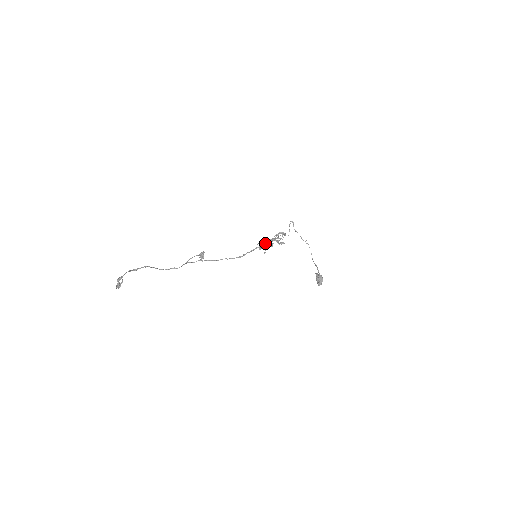
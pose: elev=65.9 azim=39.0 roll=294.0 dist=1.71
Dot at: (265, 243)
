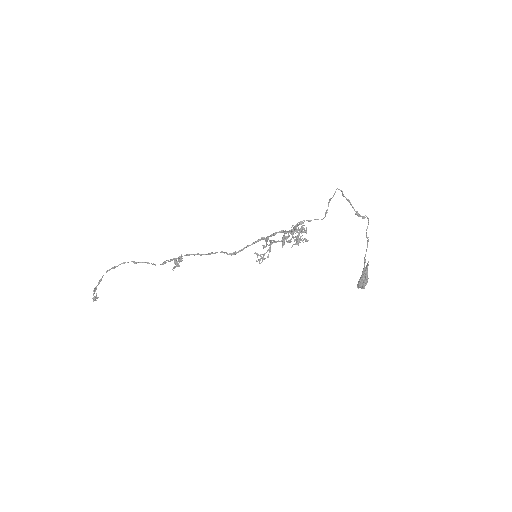
Dot at: (270, 242)
